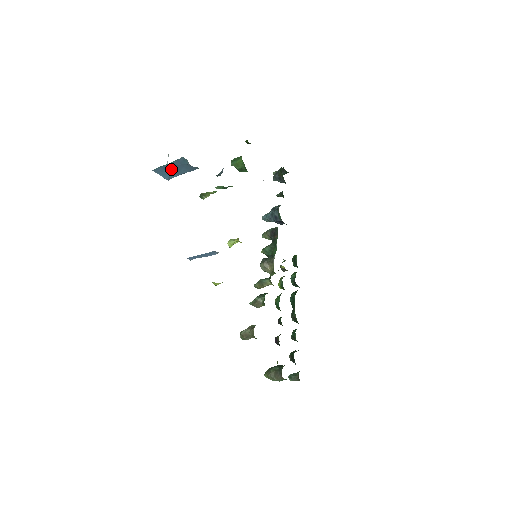
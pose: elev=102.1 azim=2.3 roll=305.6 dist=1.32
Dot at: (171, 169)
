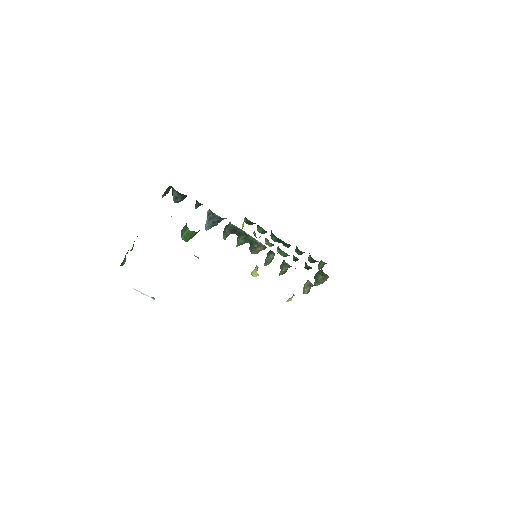
Dot at: occluded
